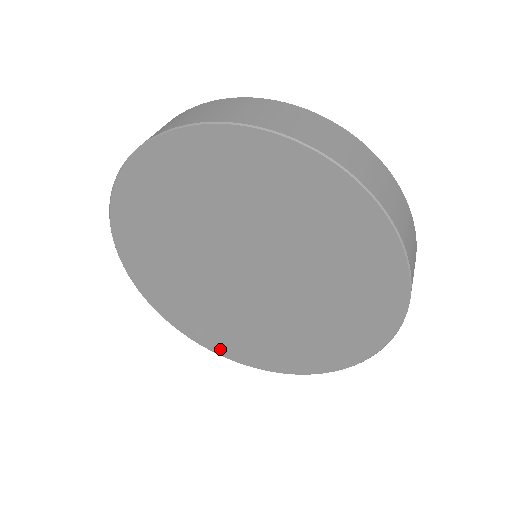
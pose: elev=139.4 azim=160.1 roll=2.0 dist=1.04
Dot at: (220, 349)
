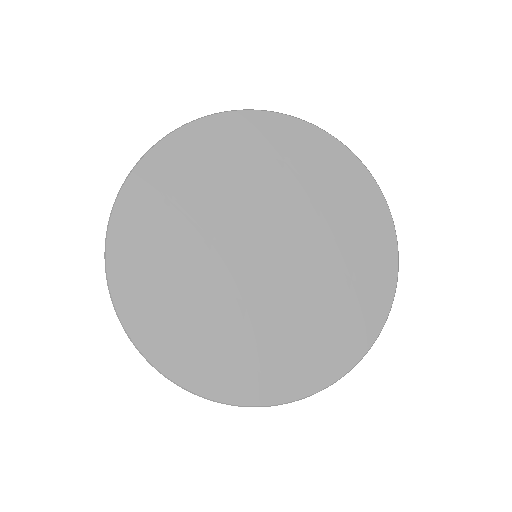
Dot at: (195, 379)
